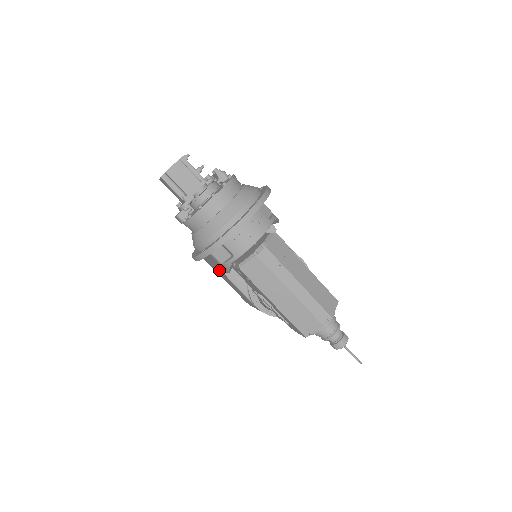
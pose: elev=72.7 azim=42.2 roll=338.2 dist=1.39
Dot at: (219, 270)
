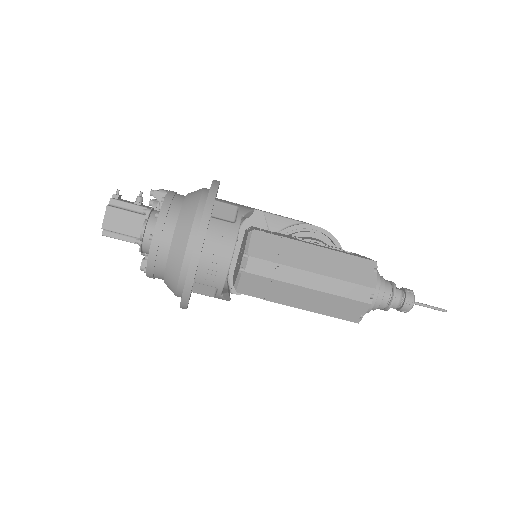
Dot at: occluded
